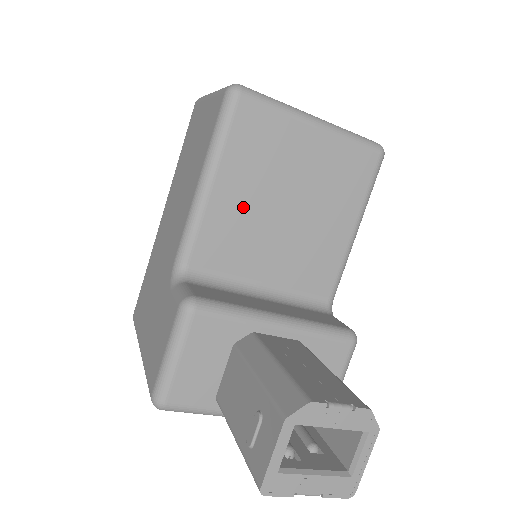
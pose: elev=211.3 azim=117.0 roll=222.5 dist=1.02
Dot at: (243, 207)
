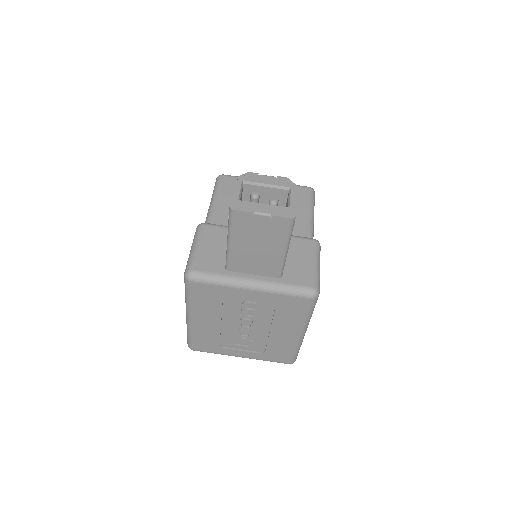
Dot at: occluded
